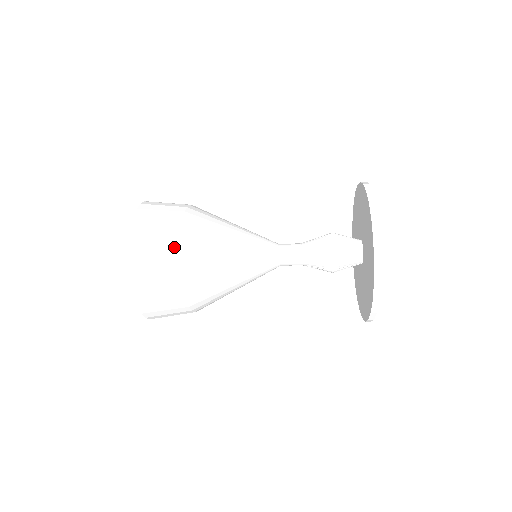
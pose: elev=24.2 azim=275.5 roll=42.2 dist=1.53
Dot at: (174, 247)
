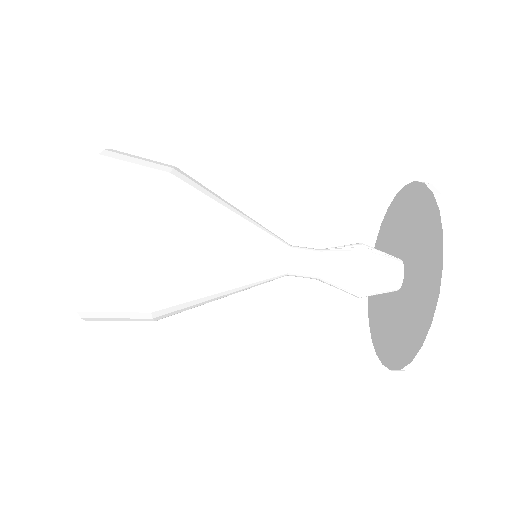
Dot at: (162, 170)
